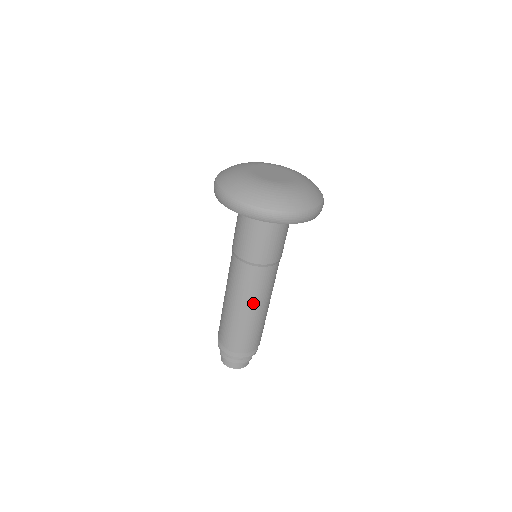
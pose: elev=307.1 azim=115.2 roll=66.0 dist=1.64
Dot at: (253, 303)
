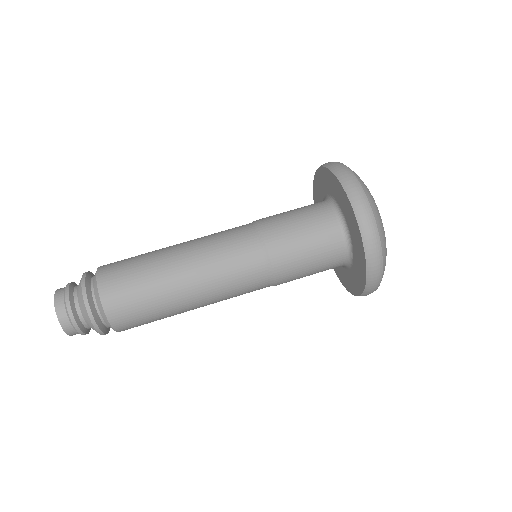
Dot at: (195, 249)
